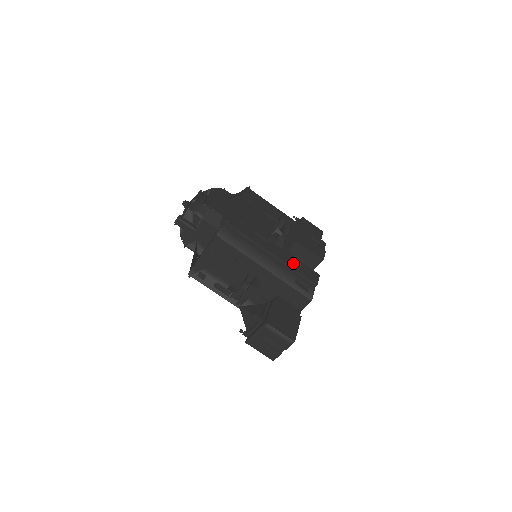
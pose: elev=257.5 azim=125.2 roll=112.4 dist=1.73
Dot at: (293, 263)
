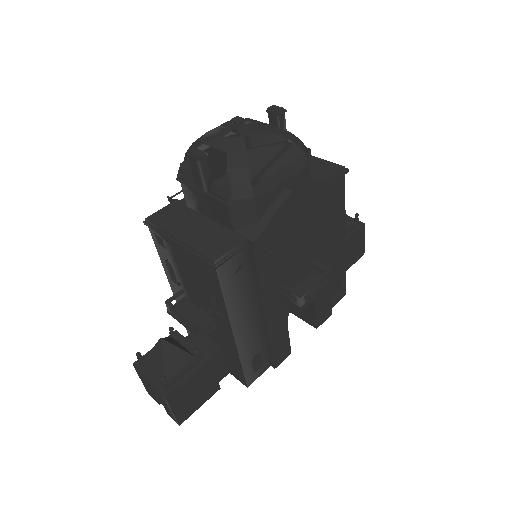
Dot at: (277, 333)
